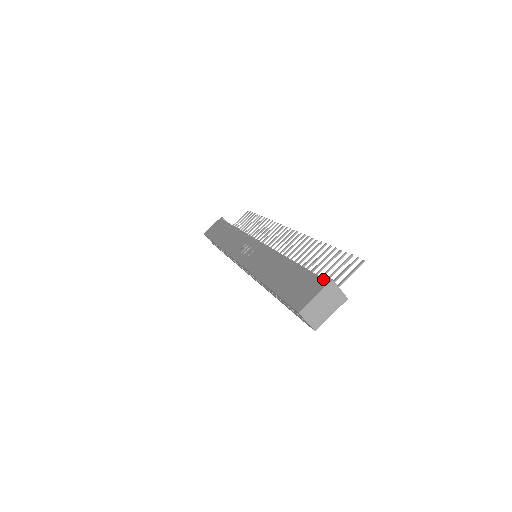
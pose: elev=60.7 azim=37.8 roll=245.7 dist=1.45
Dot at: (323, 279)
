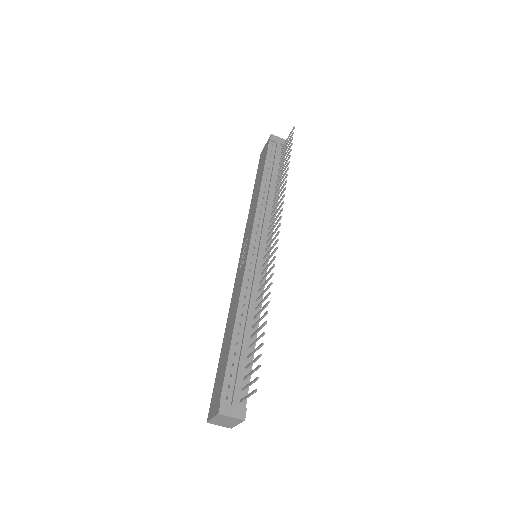
Dot at: (219, 403)
